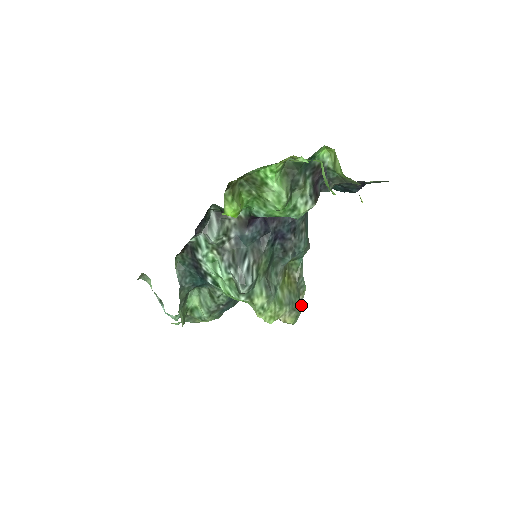
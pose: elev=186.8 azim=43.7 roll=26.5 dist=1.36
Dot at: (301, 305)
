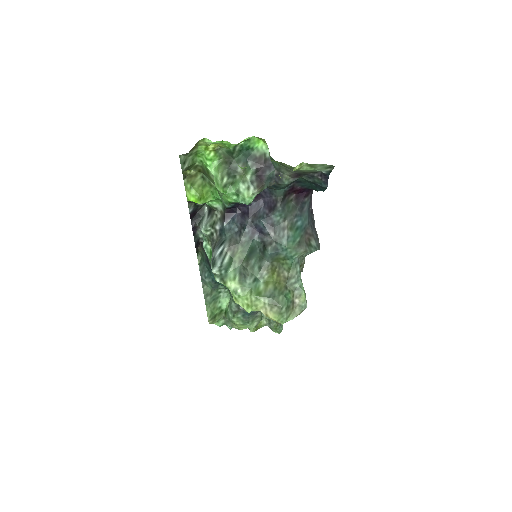
Dot at: (286, 303)
